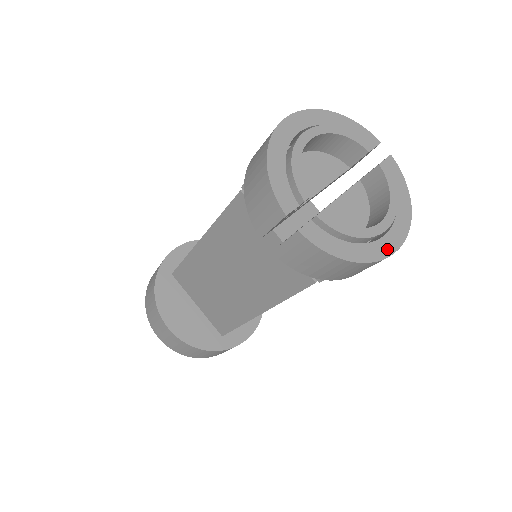
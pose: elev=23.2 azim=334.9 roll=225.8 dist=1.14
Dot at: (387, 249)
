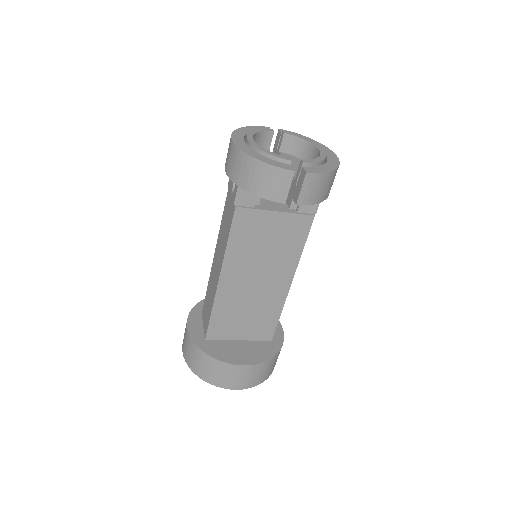
Dot at: (334, 158)
